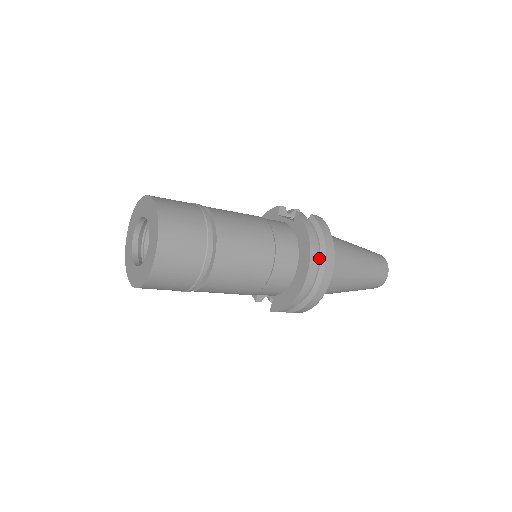
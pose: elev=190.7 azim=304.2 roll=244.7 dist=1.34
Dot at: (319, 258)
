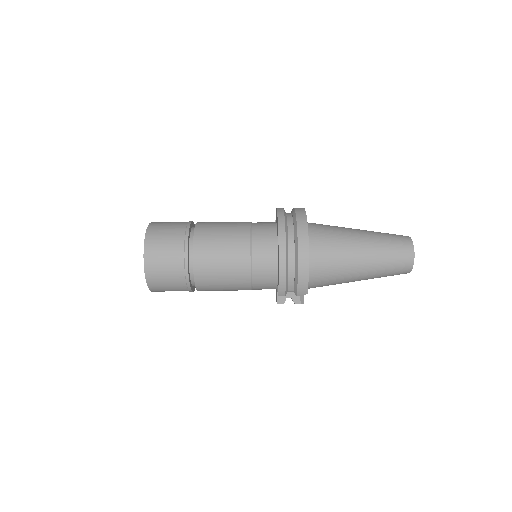
Dot at: (293, 225)
